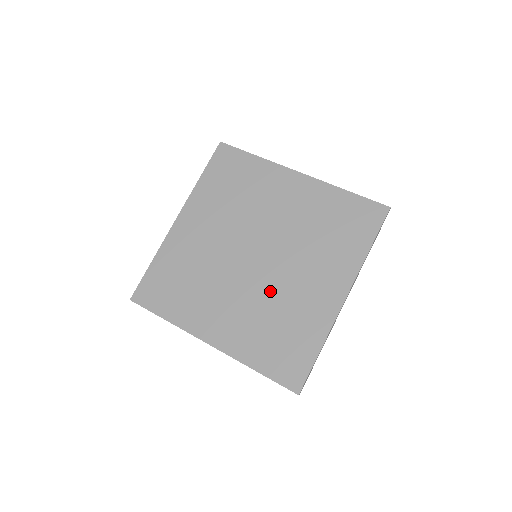
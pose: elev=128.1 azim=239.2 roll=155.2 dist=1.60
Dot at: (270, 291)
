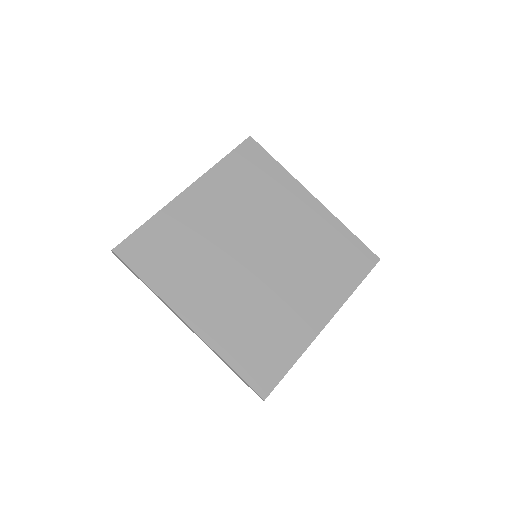
Dot at: (262, 294)
